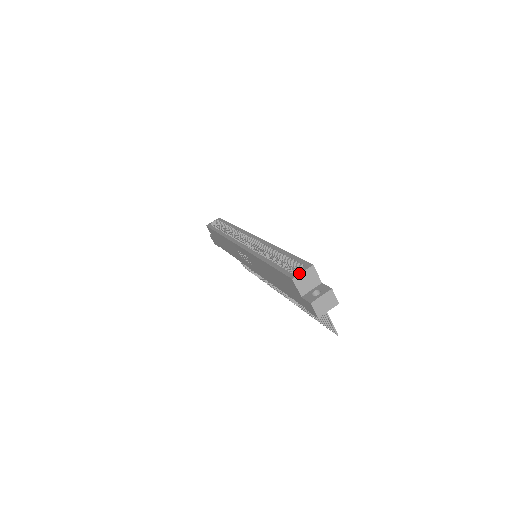
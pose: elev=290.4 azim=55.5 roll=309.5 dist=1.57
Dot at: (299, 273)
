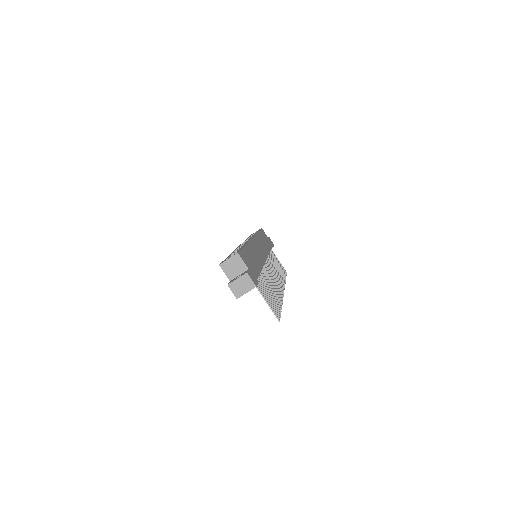
Dot at: (226, 260)
